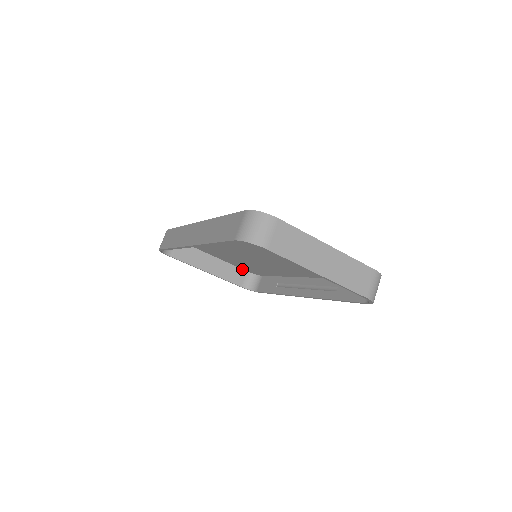
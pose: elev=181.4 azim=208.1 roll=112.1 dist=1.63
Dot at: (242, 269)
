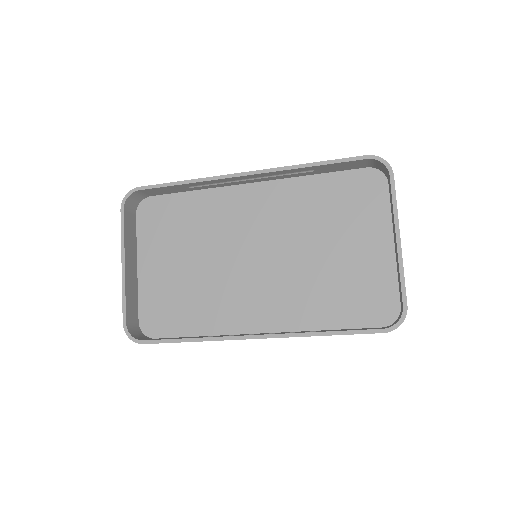
Dot at: (138, 314)
